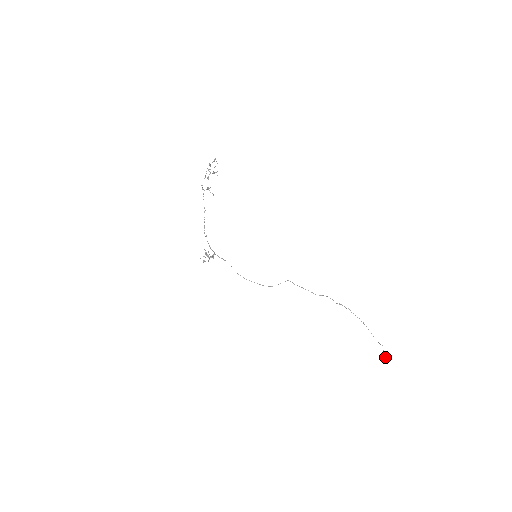
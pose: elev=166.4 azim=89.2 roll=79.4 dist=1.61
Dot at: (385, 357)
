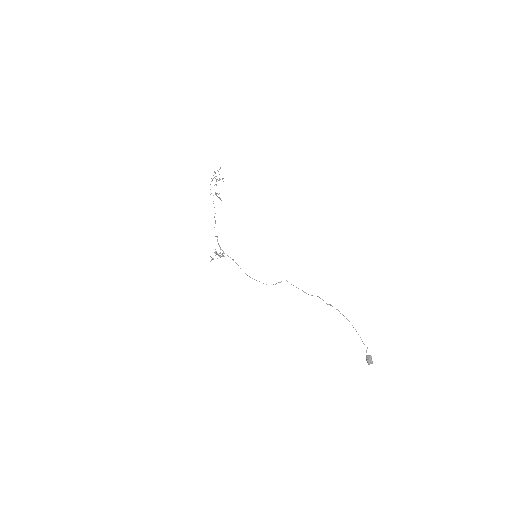
Dot at: (367, 359)
